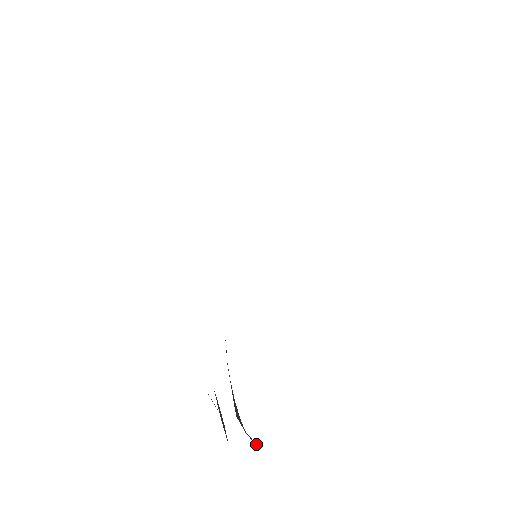
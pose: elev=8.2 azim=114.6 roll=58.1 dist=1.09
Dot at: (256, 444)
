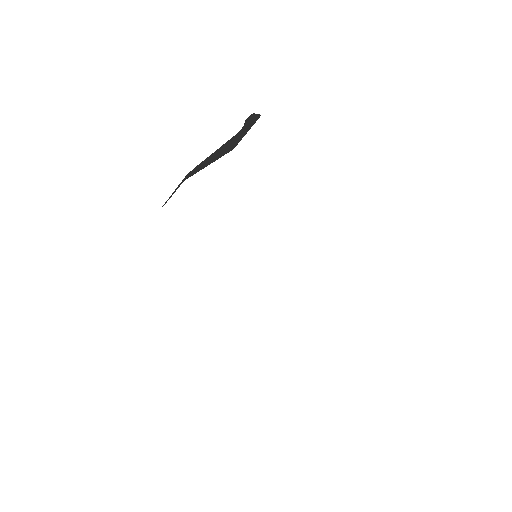
Dot at: occluded
